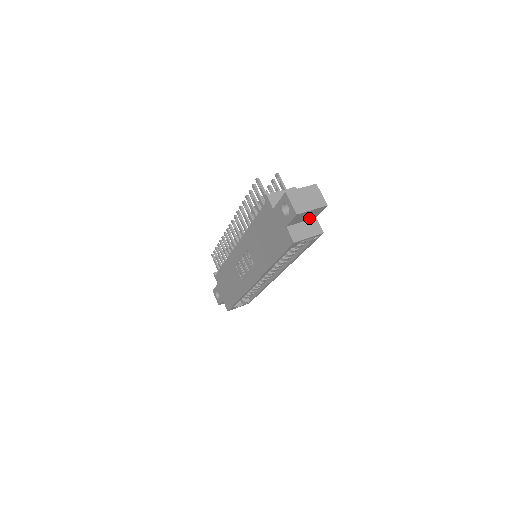
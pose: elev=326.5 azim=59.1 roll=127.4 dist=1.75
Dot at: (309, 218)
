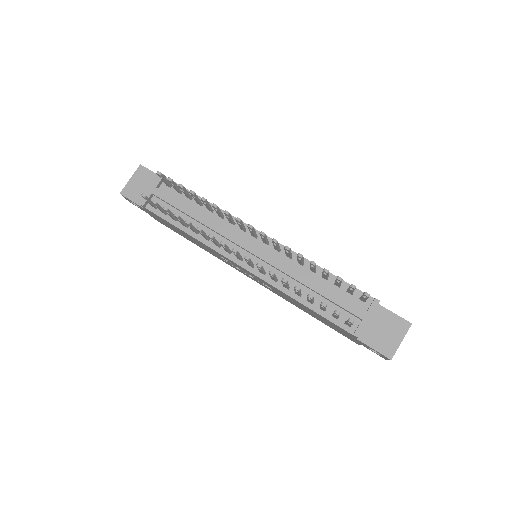
Dot at: occluded
